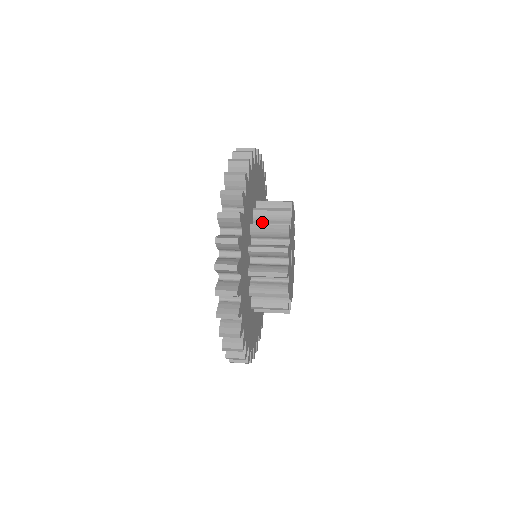
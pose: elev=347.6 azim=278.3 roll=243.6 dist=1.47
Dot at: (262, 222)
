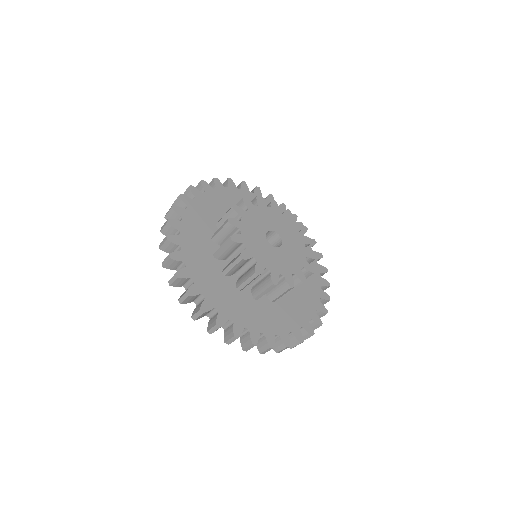
Dot at: occluded
